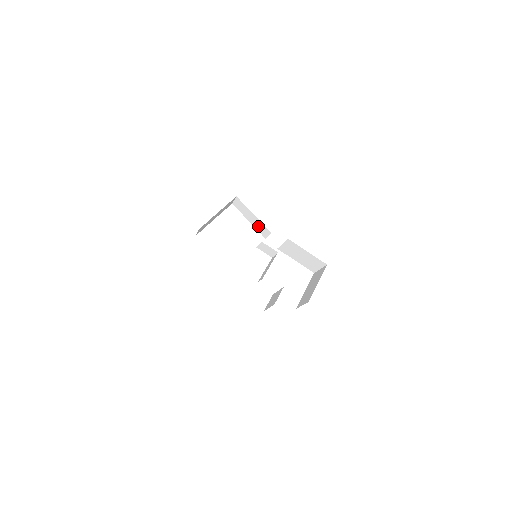
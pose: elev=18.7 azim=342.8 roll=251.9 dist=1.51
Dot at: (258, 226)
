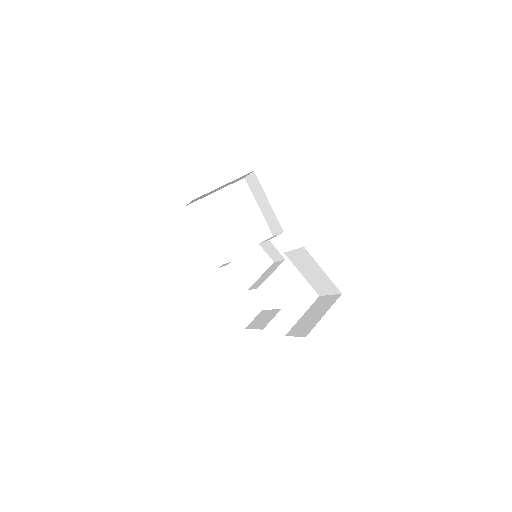
Dot at: (269, 217)
